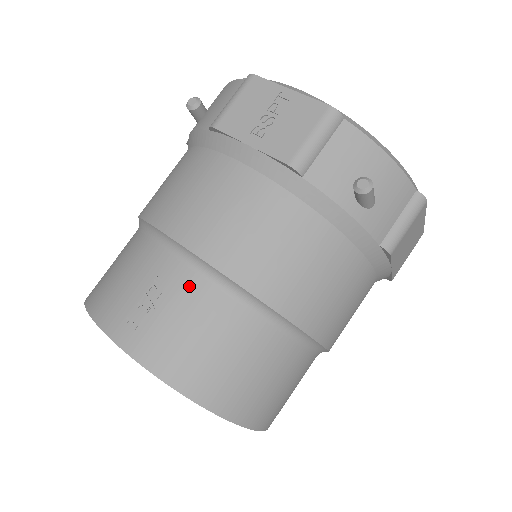
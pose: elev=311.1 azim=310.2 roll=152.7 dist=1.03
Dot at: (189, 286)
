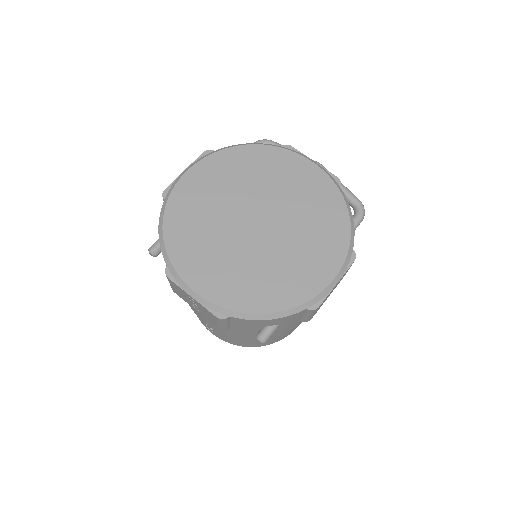
Dot at: occluded
